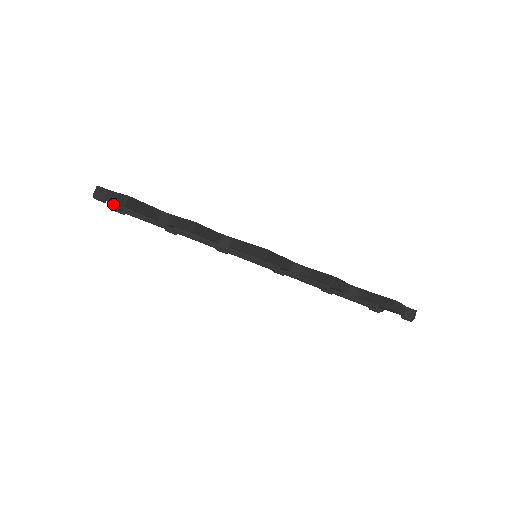
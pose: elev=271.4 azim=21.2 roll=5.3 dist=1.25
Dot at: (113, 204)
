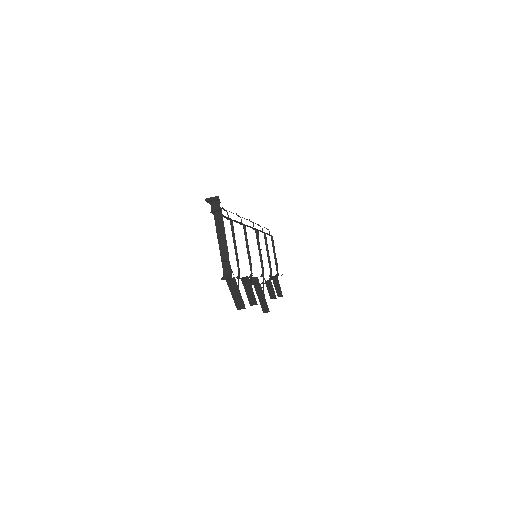
Dot at: (218, 233)
